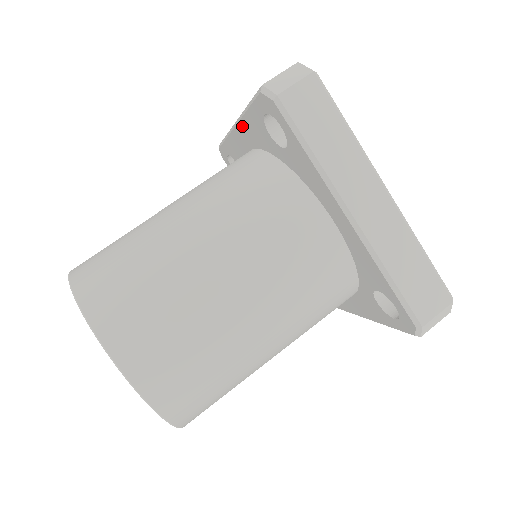
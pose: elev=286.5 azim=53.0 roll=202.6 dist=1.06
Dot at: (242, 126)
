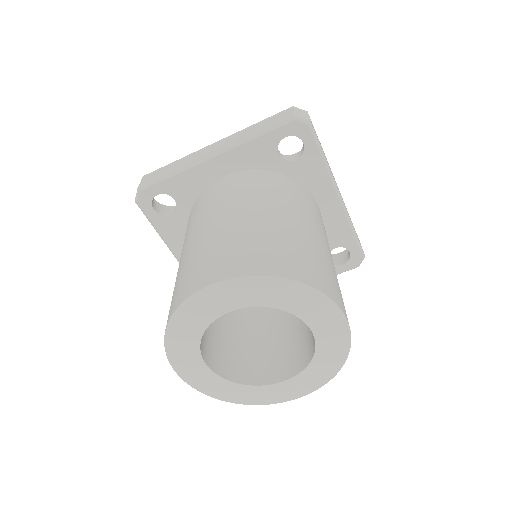
Dot at: (175, 249)
